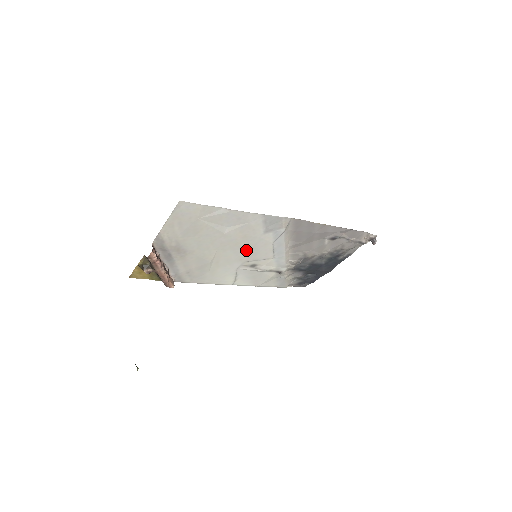
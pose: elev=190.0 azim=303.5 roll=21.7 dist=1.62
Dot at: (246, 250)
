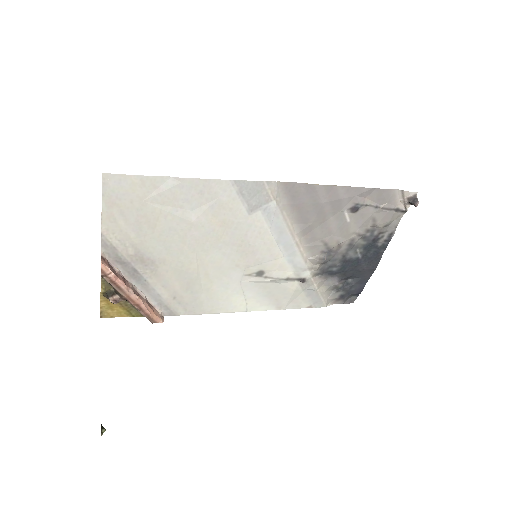
Dot at: (237, 248)
